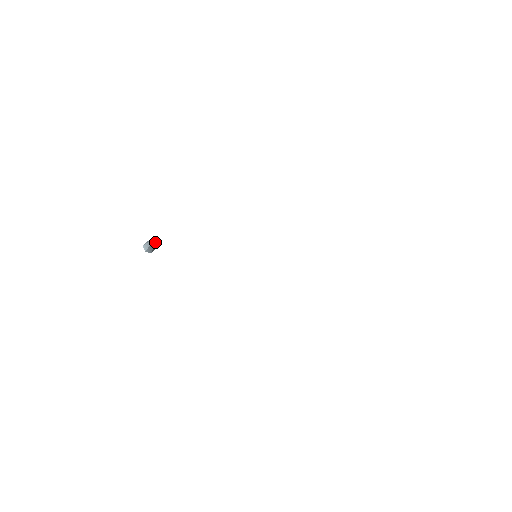
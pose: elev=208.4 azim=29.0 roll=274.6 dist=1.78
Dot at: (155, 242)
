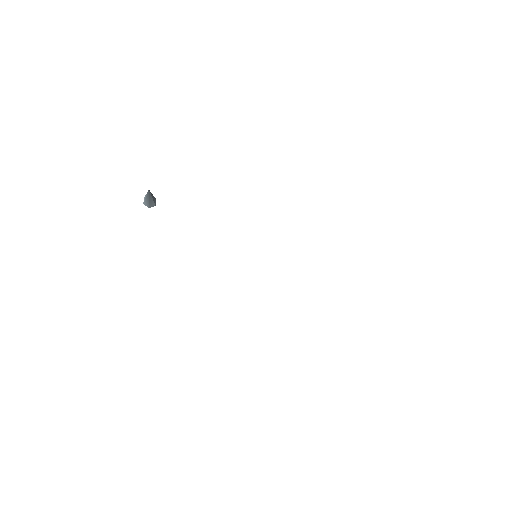
Dot at: (151, 196)
